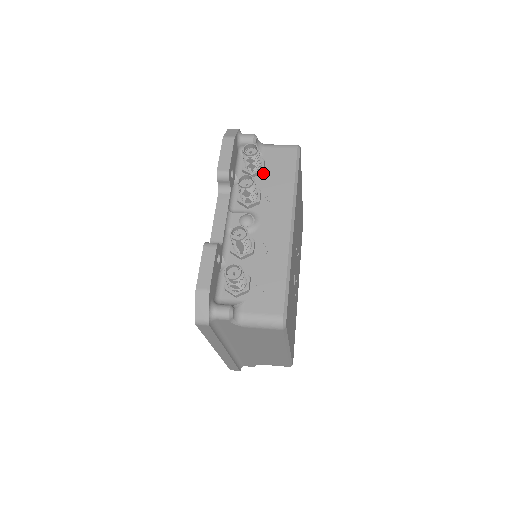
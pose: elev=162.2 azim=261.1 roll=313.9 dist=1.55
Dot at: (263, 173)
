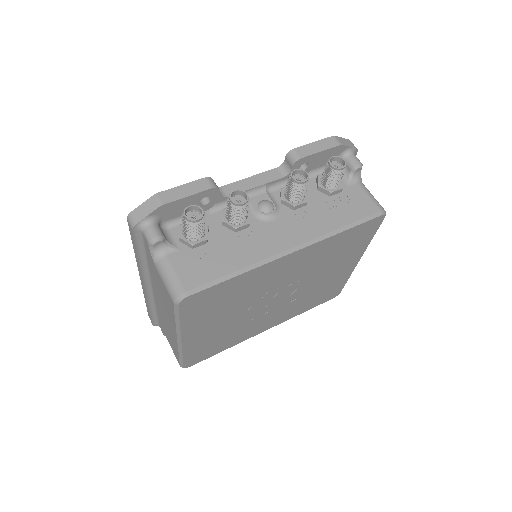
Dot at: (329, 196)
